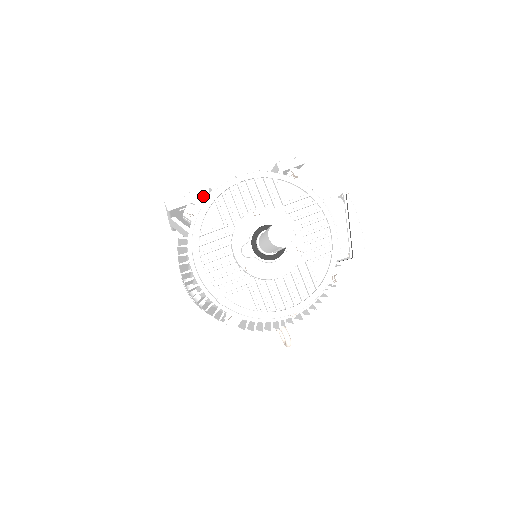
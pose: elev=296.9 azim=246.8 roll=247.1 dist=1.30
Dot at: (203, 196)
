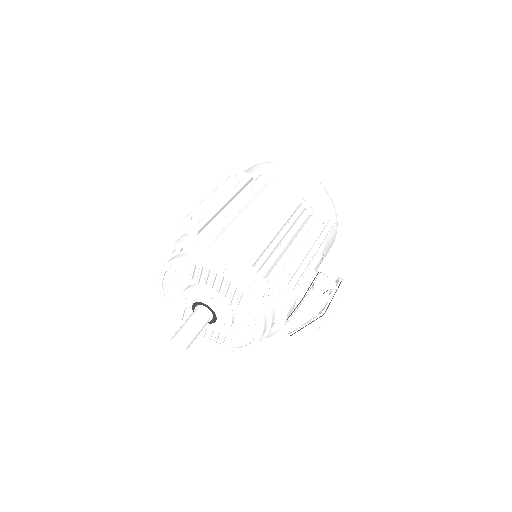
Dot at: (212, 231)
